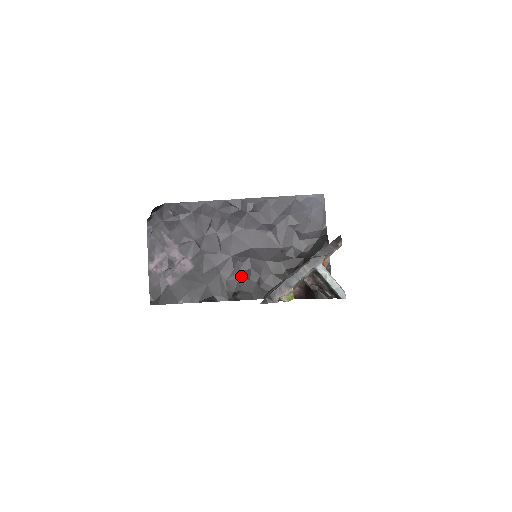
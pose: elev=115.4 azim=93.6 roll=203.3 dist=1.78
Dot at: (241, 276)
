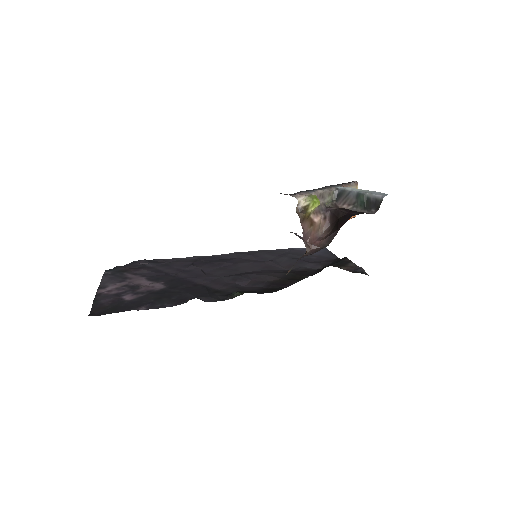
Dot at: (238, 286)
